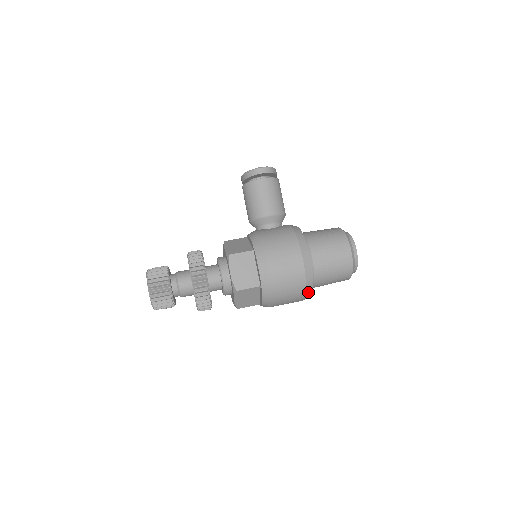
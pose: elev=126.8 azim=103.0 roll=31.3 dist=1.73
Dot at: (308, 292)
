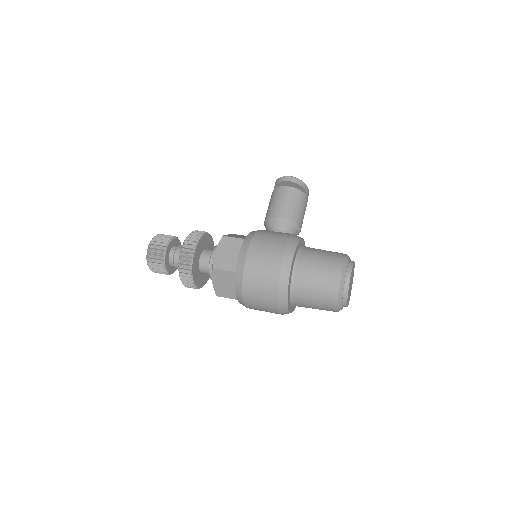
Dot at: (282, 298)
